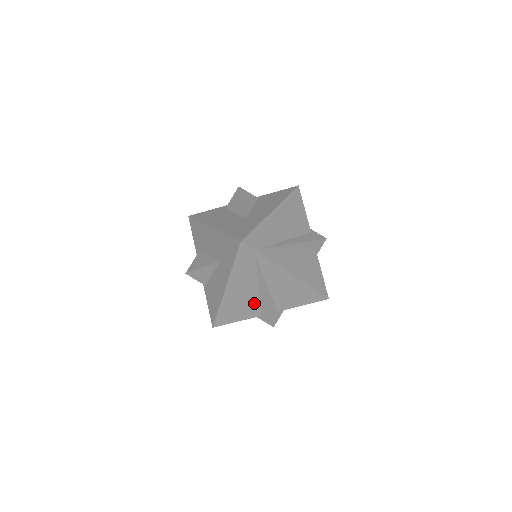
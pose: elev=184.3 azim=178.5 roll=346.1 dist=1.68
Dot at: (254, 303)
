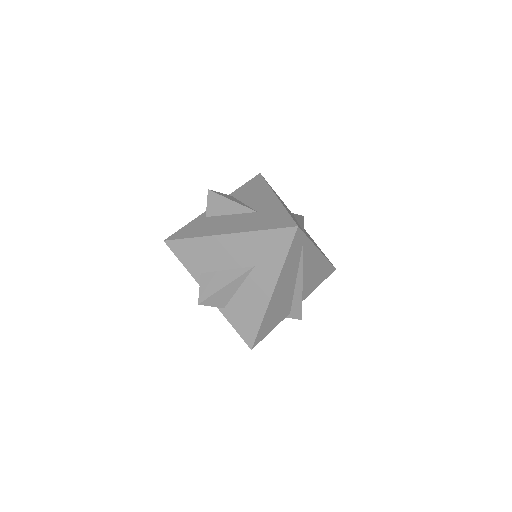
Dot at: (289, 300)
